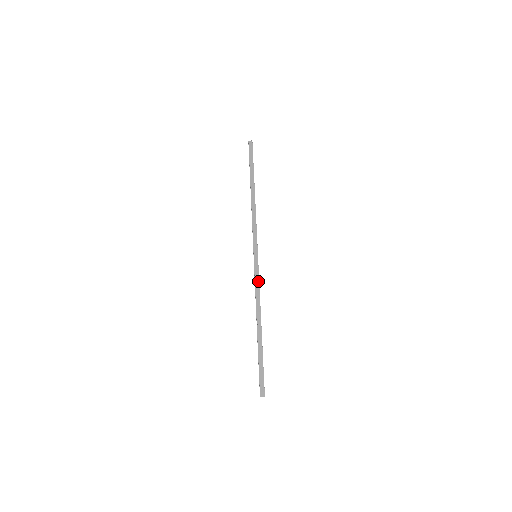
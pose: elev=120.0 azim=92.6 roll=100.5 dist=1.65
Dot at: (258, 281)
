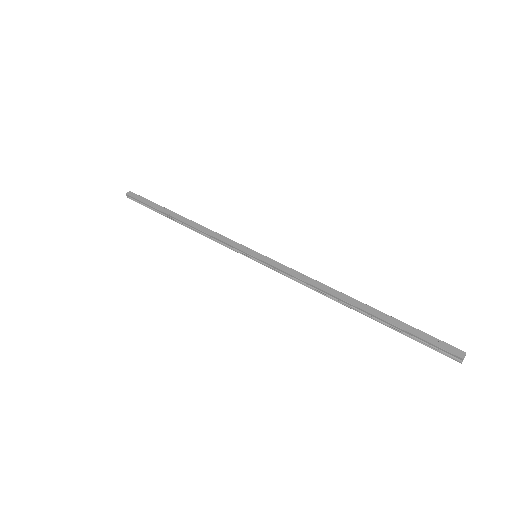
Dot at: (289, 269)
